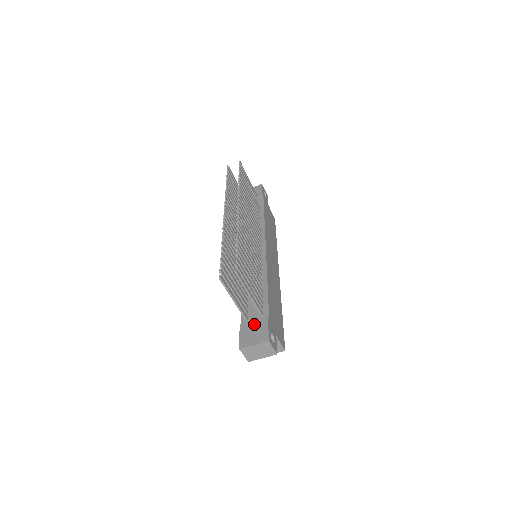
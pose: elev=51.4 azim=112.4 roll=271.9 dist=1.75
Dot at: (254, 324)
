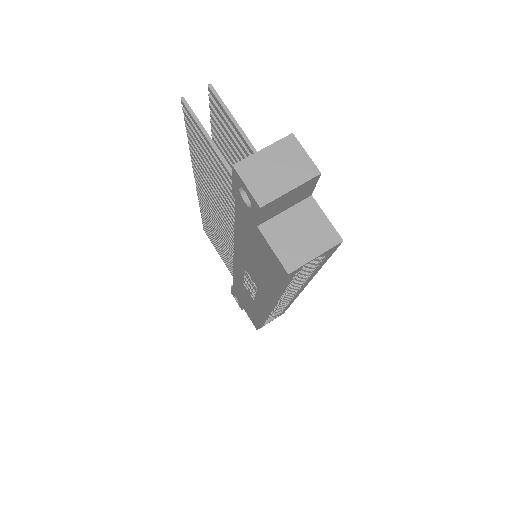
Dot at: occluded
